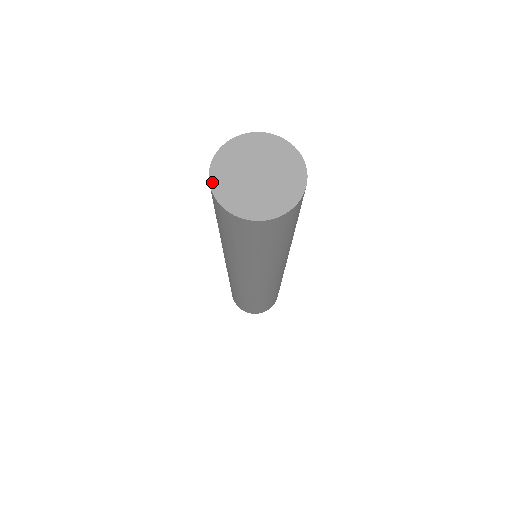
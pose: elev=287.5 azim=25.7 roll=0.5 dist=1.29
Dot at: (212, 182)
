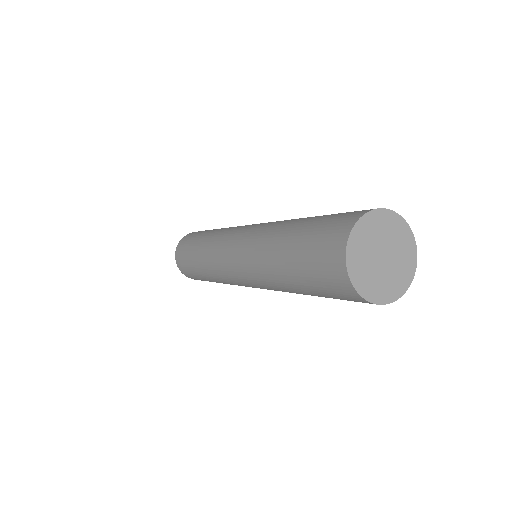
Dot at: (352, 279)
